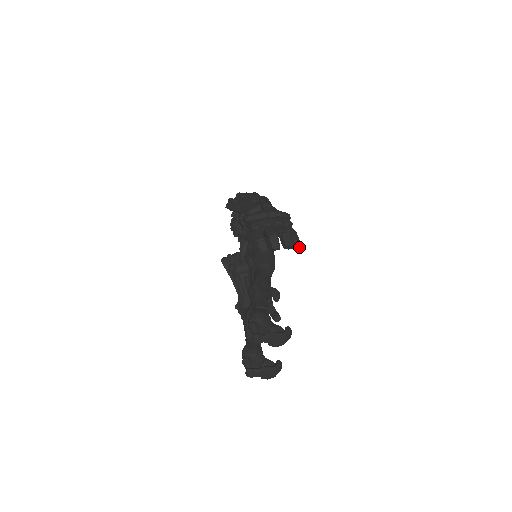
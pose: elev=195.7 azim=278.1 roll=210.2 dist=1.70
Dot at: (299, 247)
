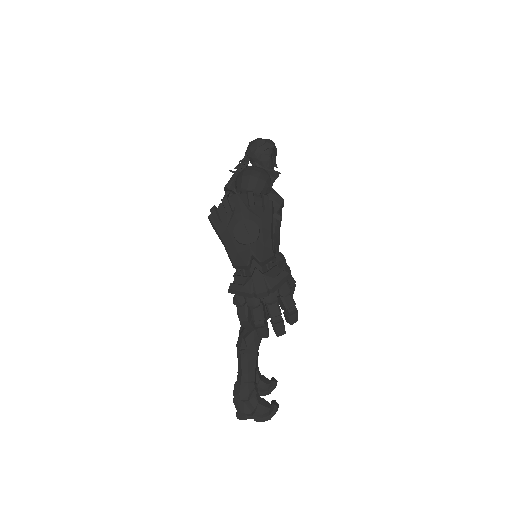
Dot at: (297, 320)
